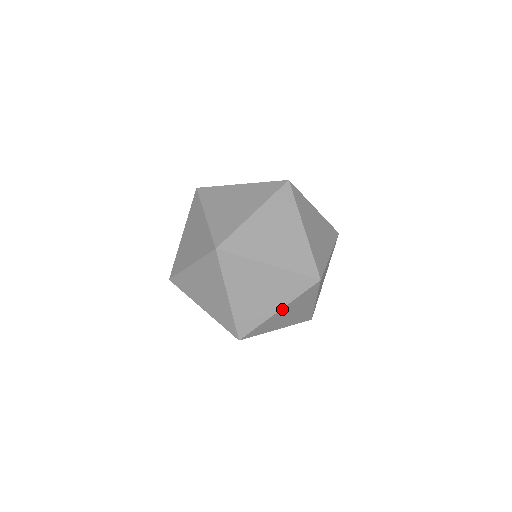
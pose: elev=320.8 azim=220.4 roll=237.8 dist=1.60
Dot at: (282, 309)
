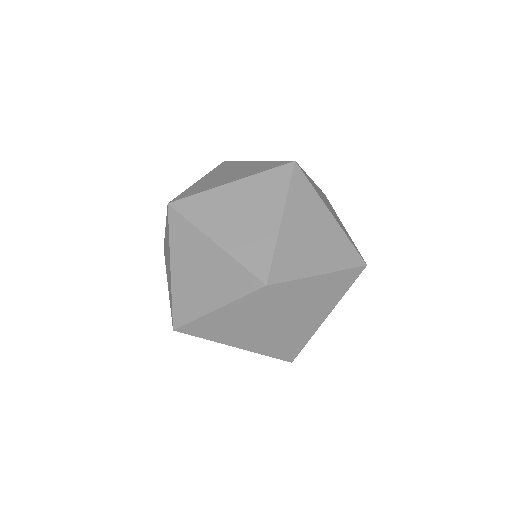
Dot at: (331, 311)
